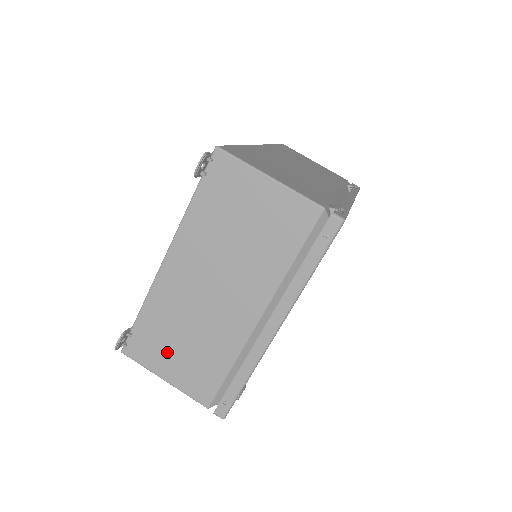
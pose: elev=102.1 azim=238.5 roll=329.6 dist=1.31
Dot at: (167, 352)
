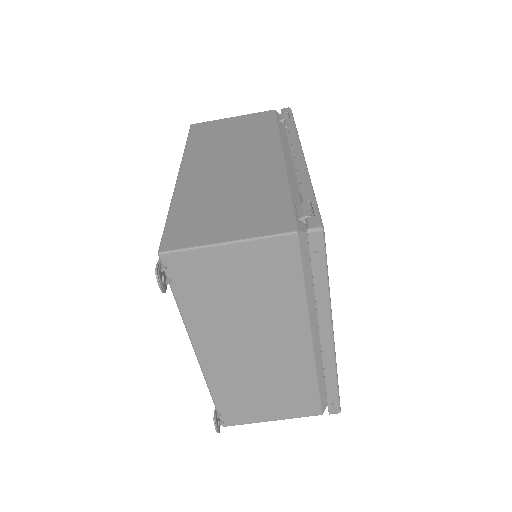
Dot at: (258, 405)
